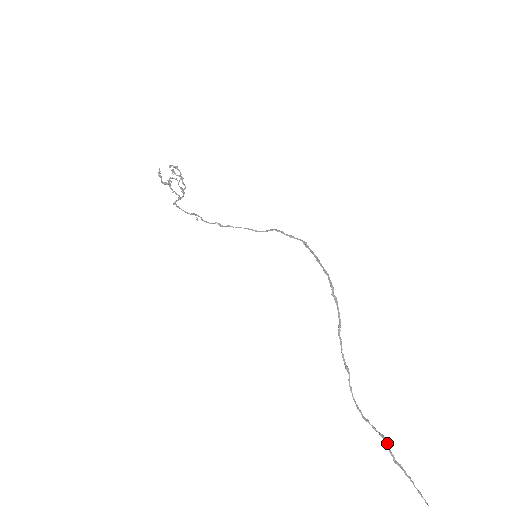
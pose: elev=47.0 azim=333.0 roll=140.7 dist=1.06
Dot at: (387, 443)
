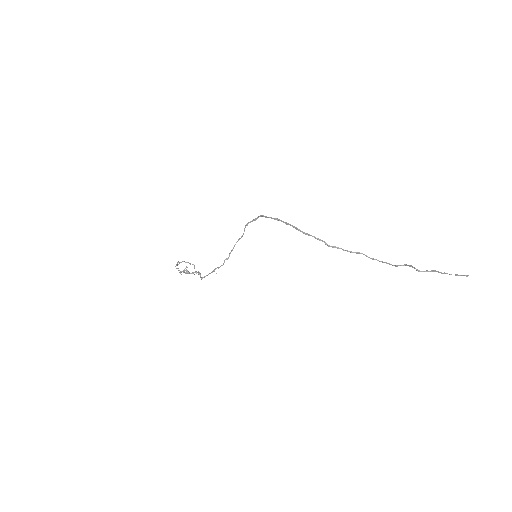
Dot at: occluded
